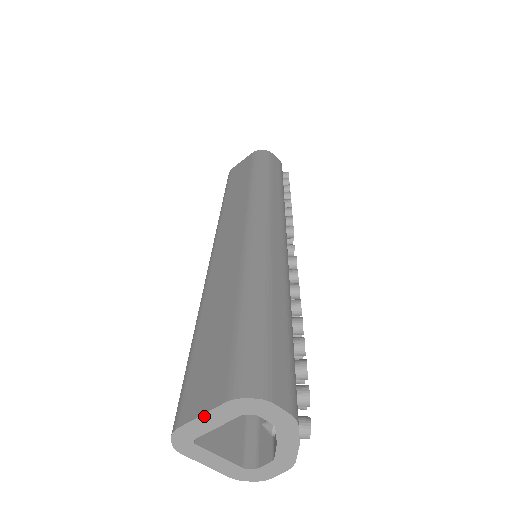
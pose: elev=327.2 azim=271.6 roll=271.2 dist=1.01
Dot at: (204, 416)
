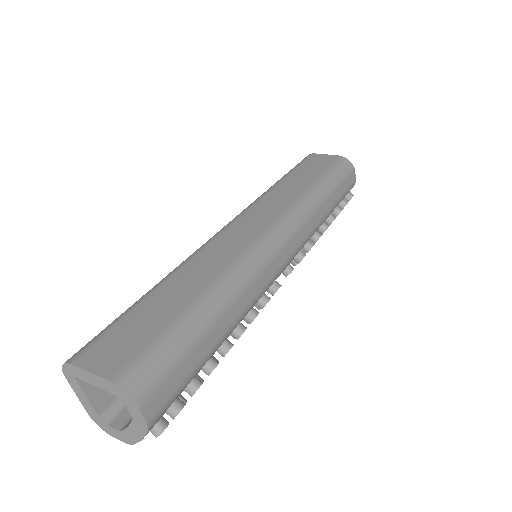
Dot at: (91, 374)
